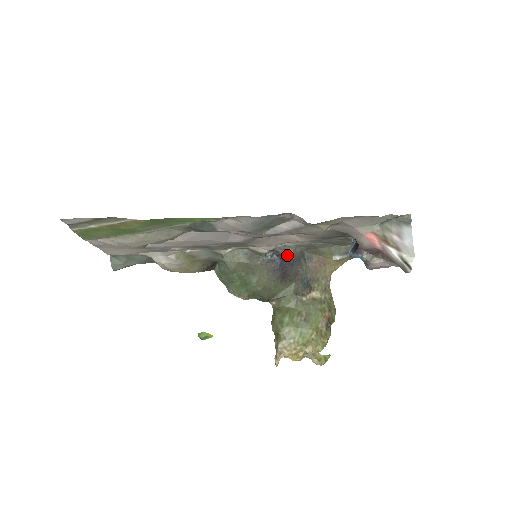
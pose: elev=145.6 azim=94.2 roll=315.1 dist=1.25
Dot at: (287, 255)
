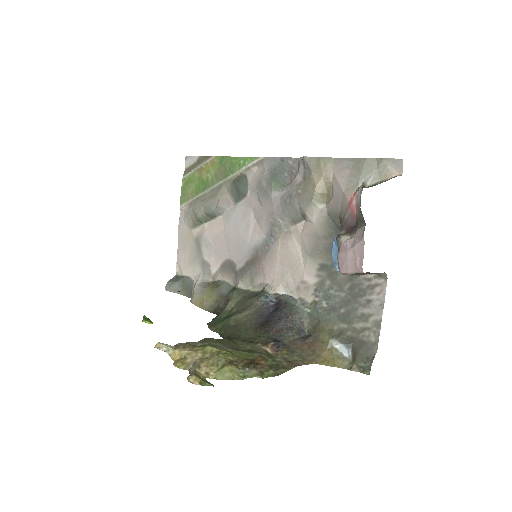
Dot at: (285, 306)
